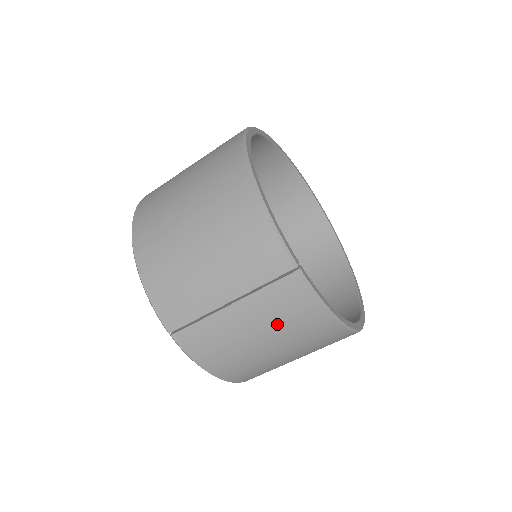
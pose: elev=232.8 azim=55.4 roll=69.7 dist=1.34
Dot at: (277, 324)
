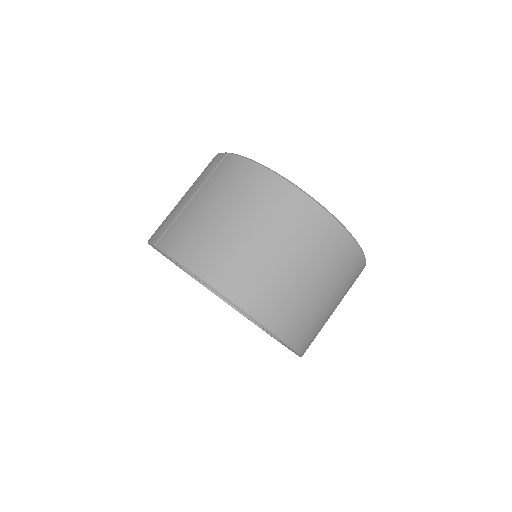
Dot at: (224, 190)
